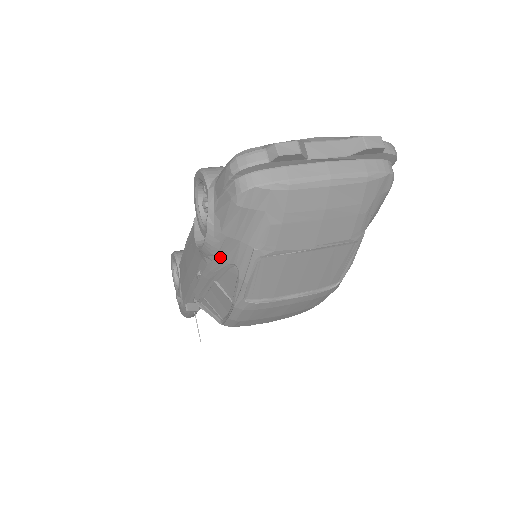
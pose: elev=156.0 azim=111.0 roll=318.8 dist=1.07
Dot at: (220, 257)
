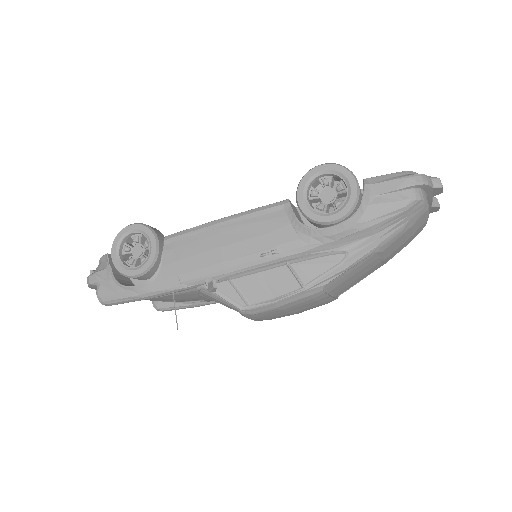
Dot at: (338, 242)
